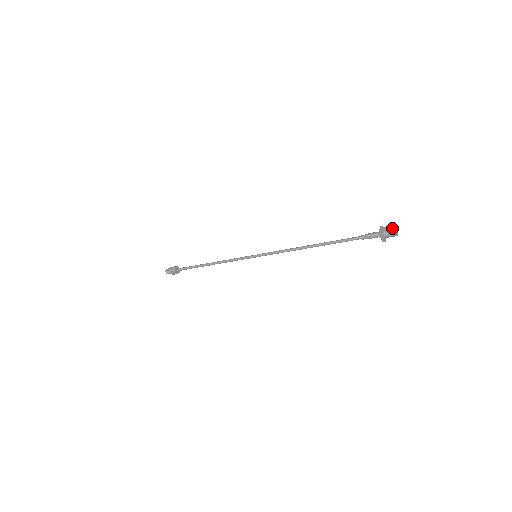
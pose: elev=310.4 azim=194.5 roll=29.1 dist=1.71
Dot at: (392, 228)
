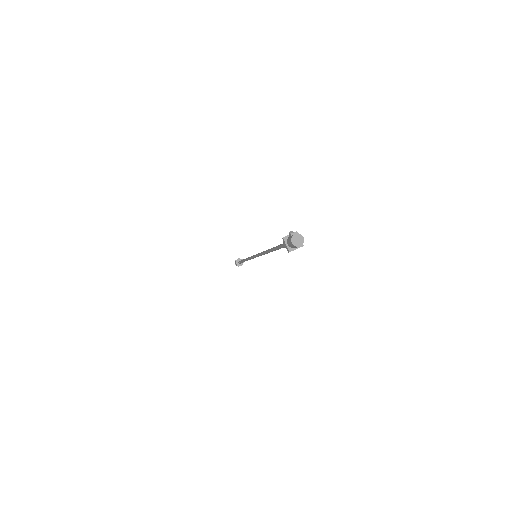
Dot at: occluded
